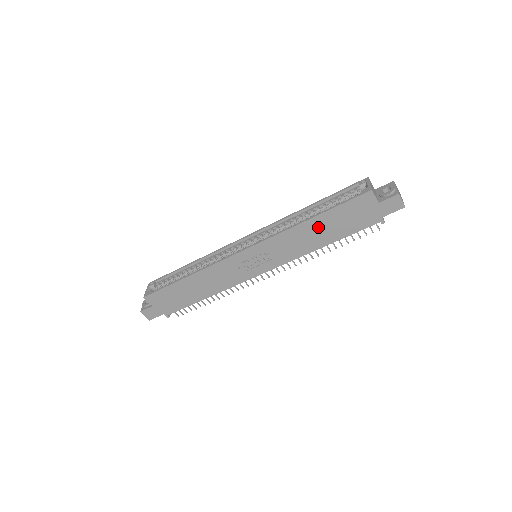
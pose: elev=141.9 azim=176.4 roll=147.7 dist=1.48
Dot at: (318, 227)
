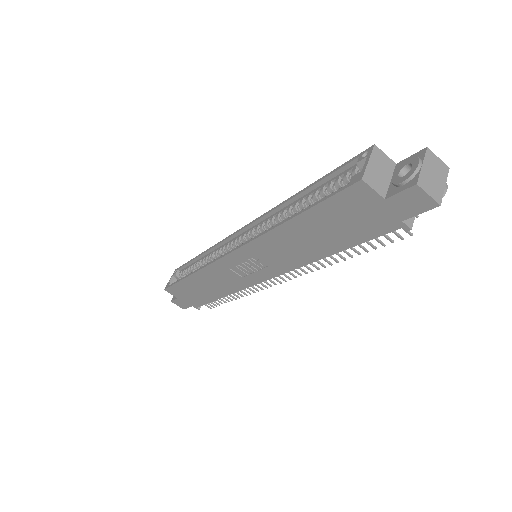
Dot at: (304, 232)
